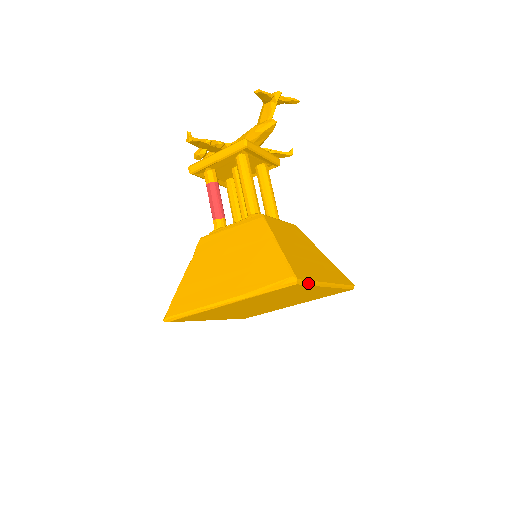
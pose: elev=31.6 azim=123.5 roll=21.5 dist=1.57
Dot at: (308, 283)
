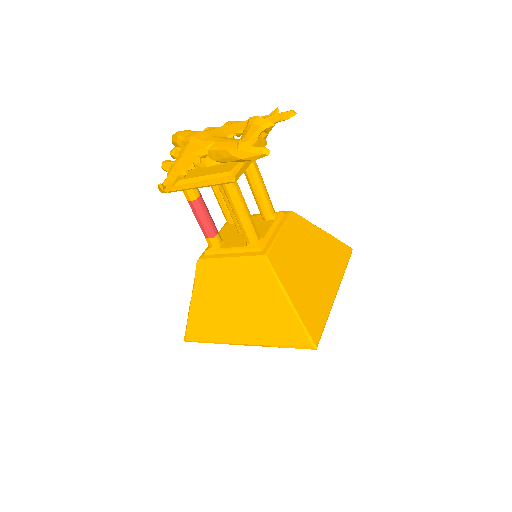
Dot at: (323, 330)
